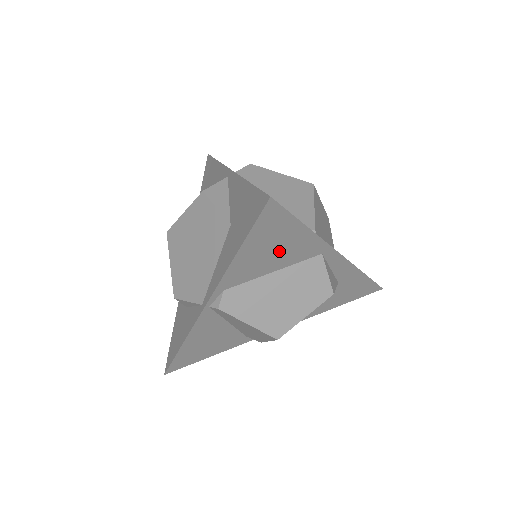
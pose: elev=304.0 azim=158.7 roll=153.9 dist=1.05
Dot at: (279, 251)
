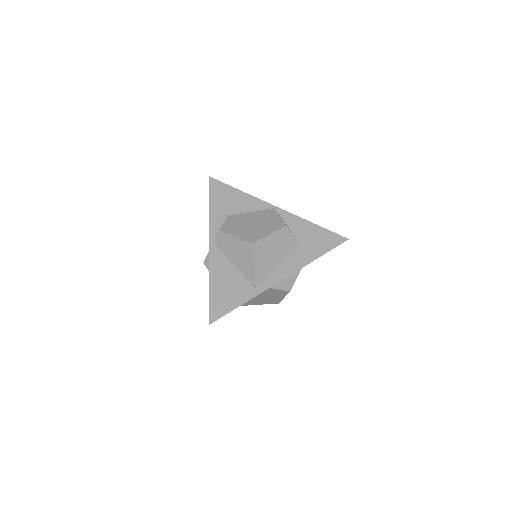
Dot at: occluded
